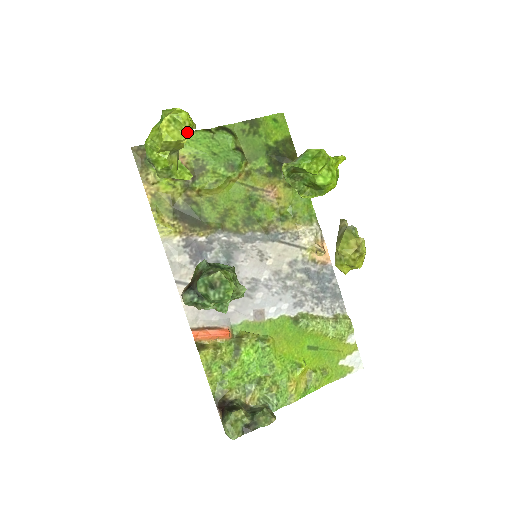
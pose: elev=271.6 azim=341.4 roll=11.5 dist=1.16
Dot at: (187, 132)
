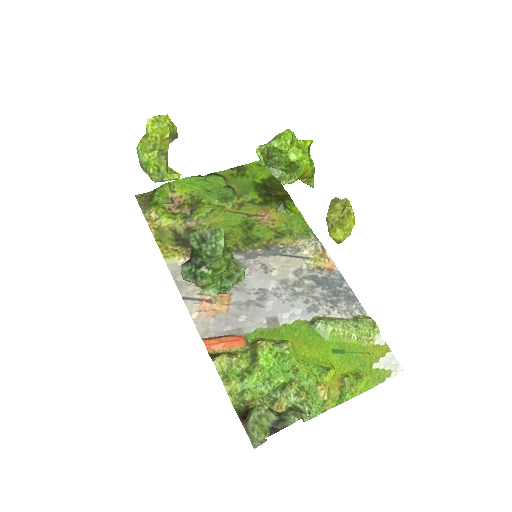
Dot at: (169, 129)
